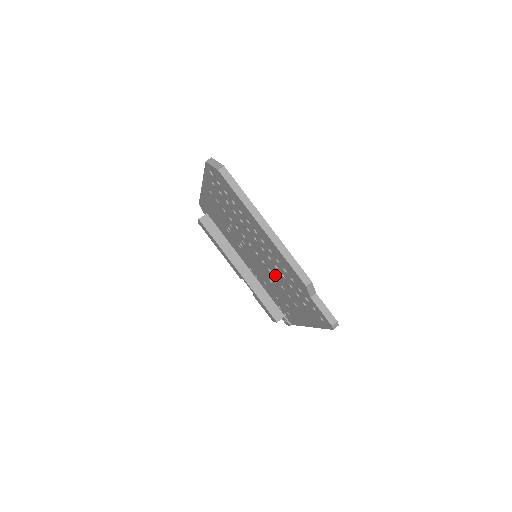
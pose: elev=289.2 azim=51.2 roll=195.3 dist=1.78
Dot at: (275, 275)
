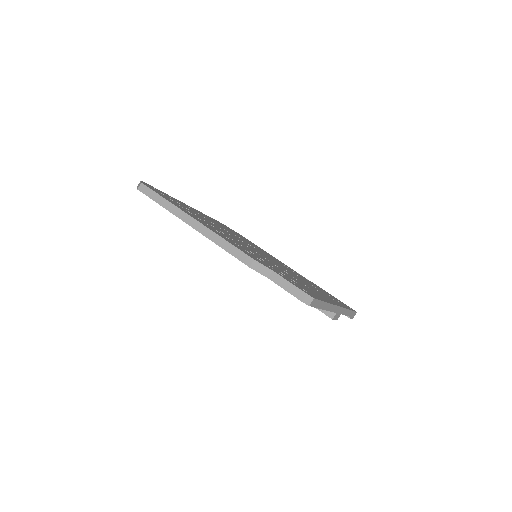
Dot at: occluded
